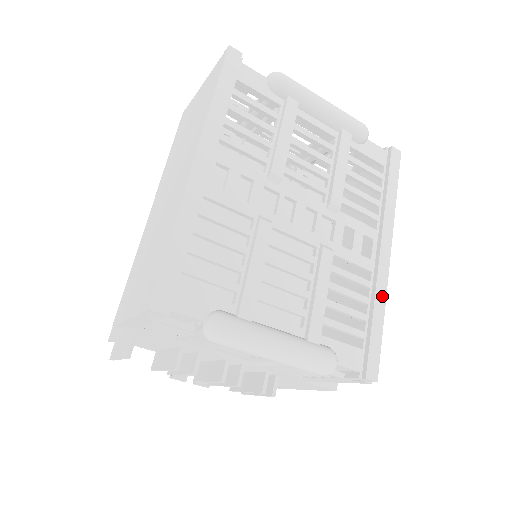
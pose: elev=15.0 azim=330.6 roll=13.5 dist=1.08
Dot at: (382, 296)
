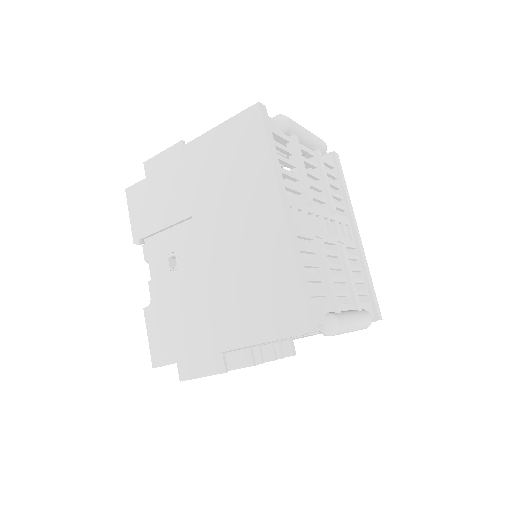
Dot at: (366, 263)
